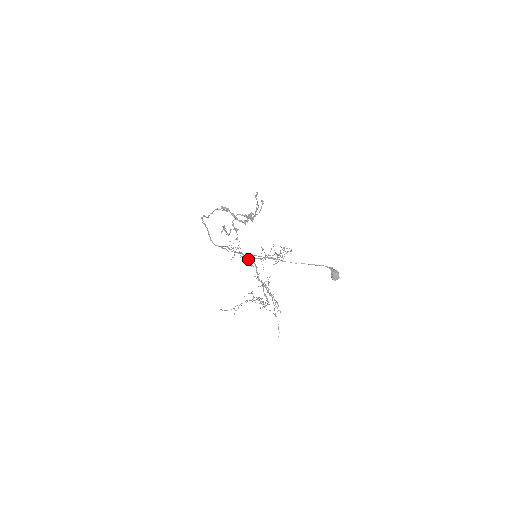
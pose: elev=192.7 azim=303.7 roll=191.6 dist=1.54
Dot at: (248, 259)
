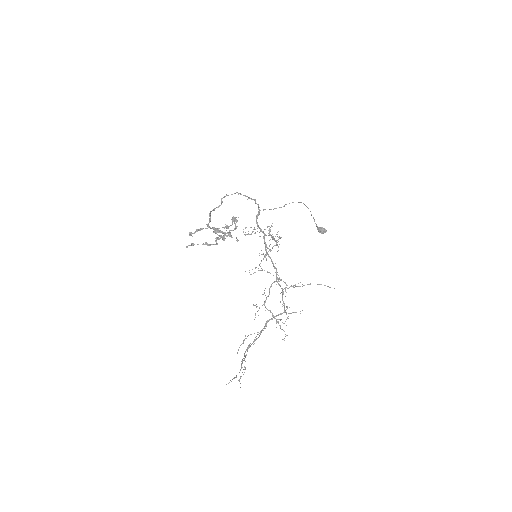
Dot at: (265, 243)
